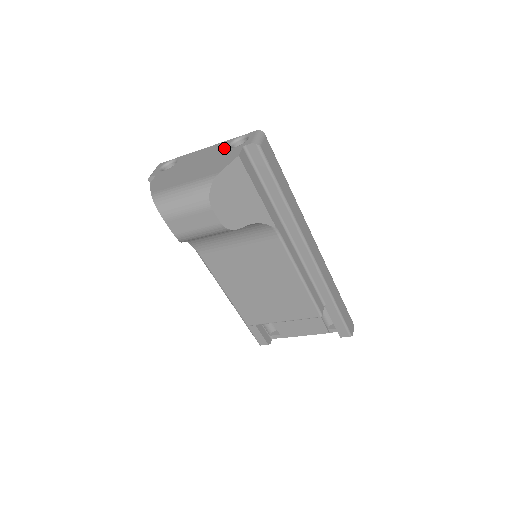
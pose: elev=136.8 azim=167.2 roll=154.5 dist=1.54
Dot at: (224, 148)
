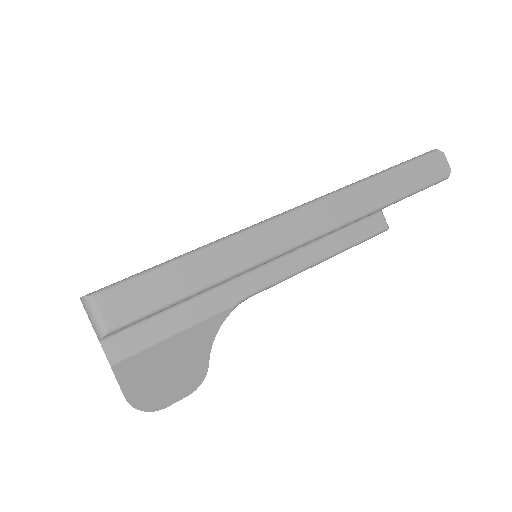
Dot at: occluded
